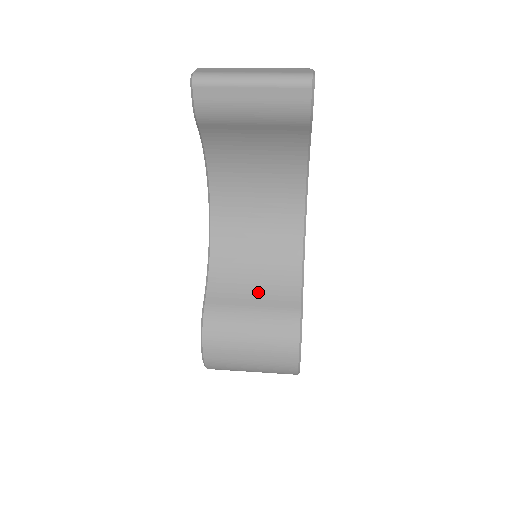
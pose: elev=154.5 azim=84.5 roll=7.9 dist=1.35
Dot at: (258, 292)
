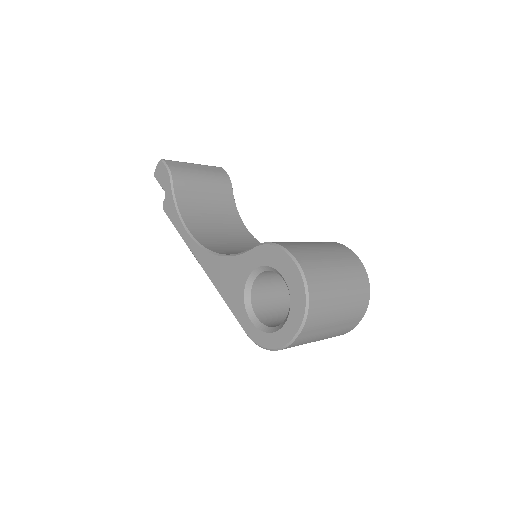
Dot at: occluded
